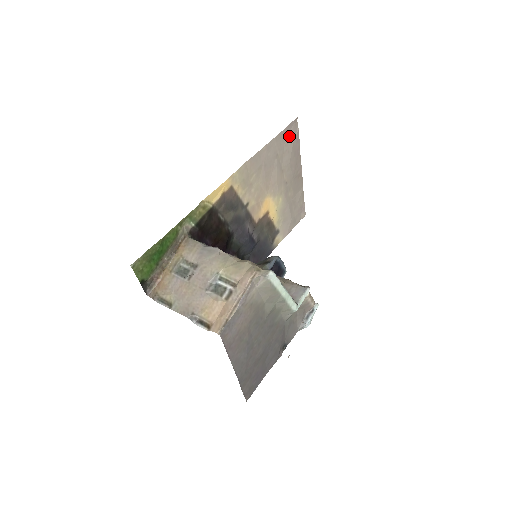
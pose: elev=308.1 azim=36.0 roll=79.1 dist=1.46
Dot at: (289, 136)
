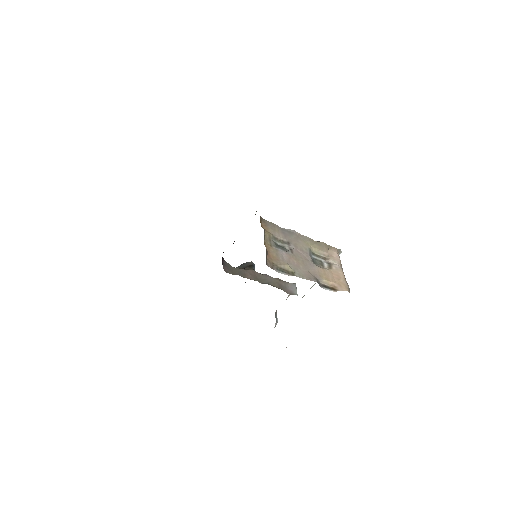
Dot at: occluded
